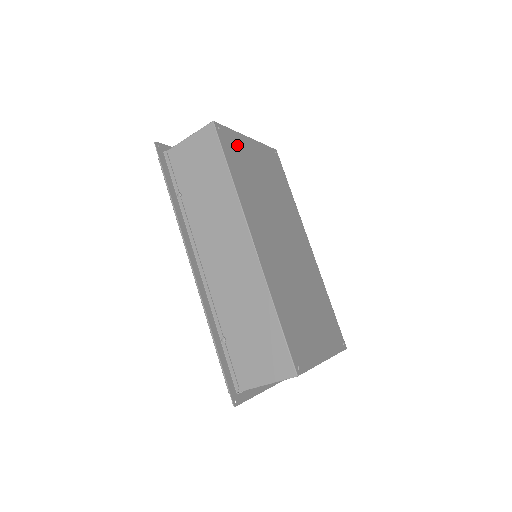
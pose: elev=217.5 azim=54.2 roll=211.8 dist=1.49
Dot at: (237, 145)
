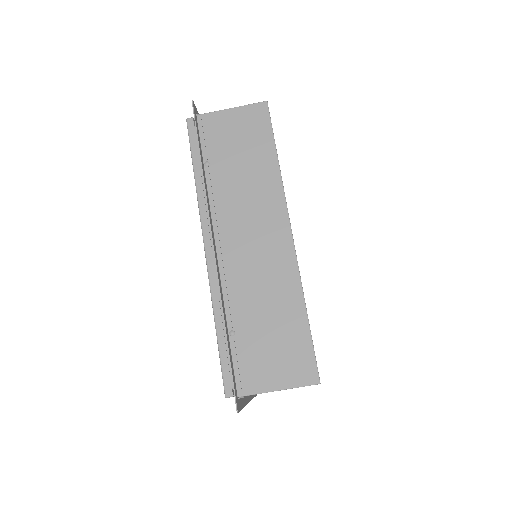
Dot at: occluded
